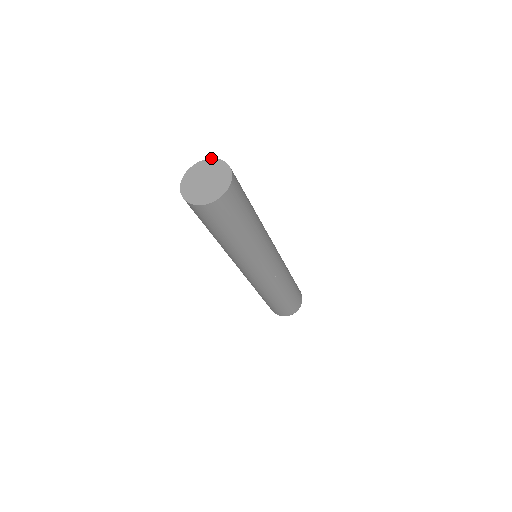
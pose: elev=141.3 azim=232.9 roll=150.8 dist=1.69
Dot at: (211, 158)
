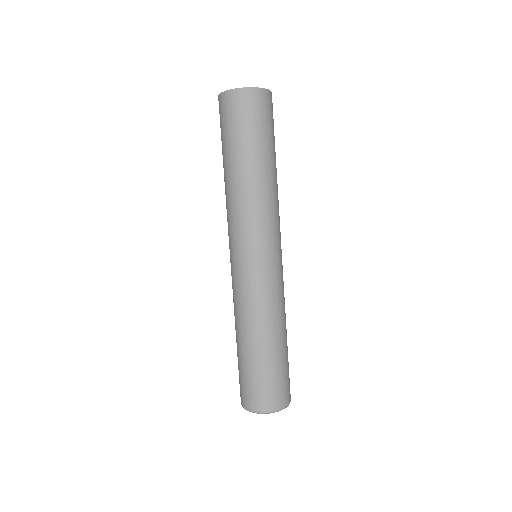
Dot at: occluded
